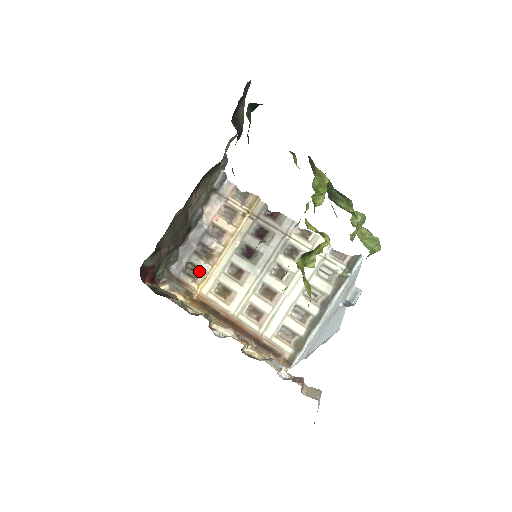
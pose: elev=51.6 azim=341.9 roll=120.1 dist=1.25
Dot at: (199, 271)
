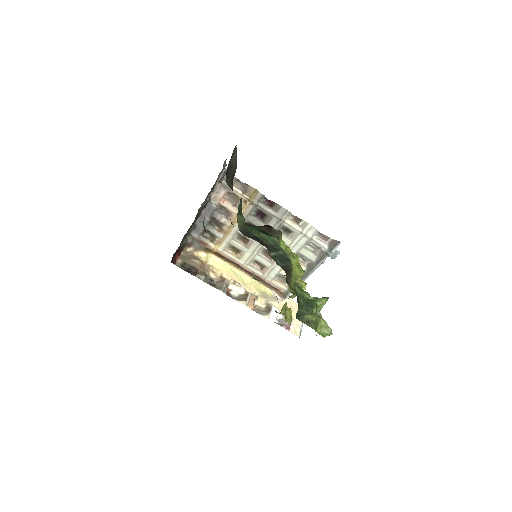
Dot at: (214, 237)
